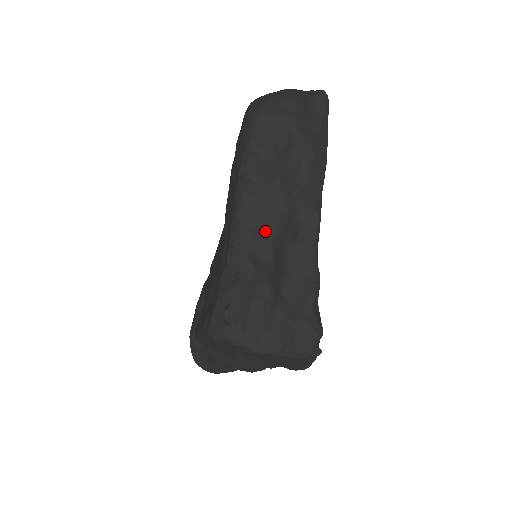
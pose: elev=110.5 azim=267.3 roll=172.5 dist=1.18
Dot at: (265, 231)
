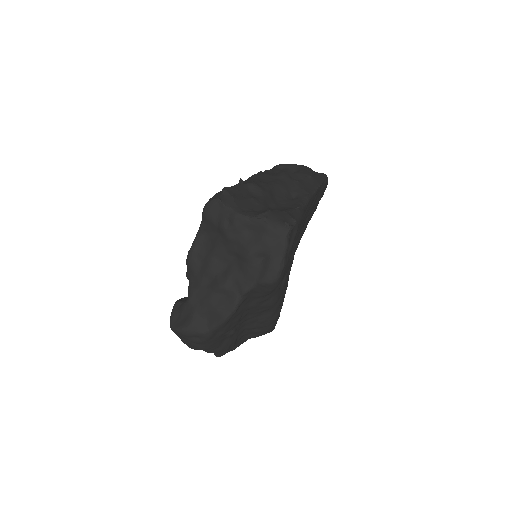
Dot at: (268, 182)
